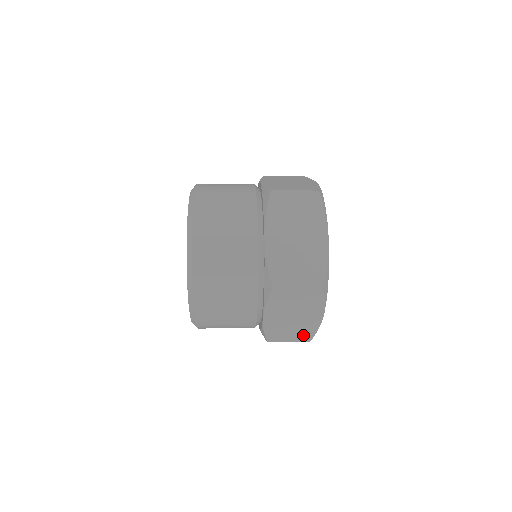
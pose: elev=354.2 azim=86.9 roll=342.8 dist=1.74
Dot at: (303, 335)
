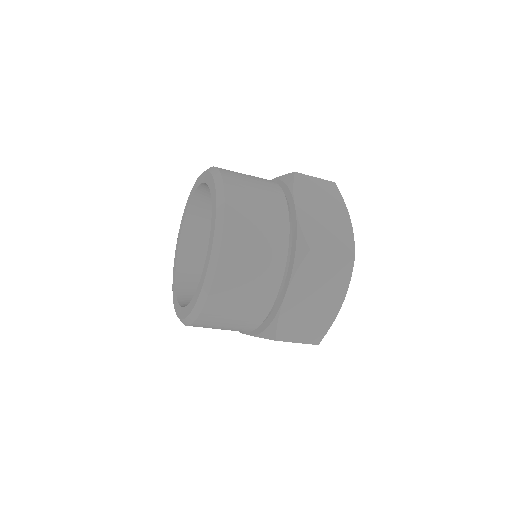
Dot at: (315, 333)
